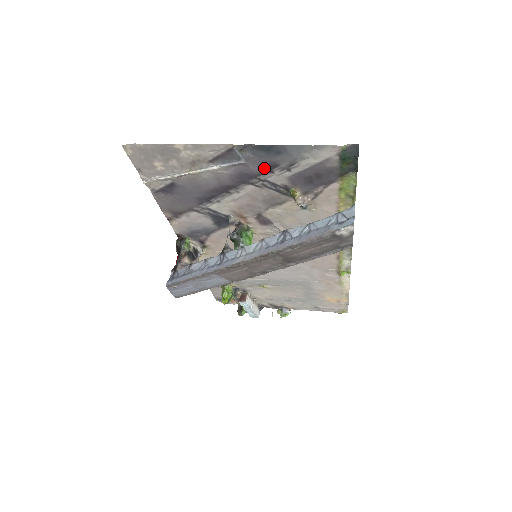
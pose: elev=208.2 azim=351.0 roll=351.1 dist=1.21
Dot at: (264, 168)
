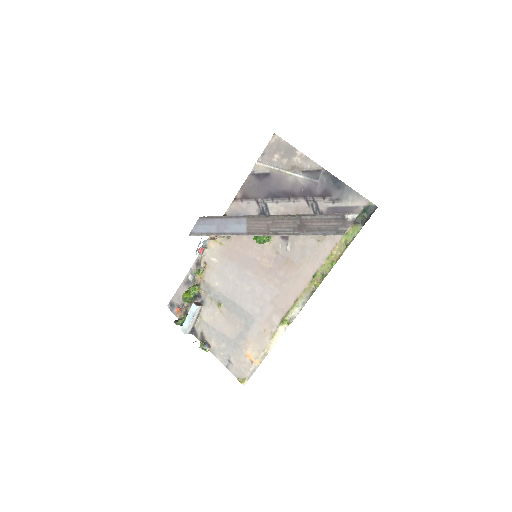
Dot at: (323, 193)
